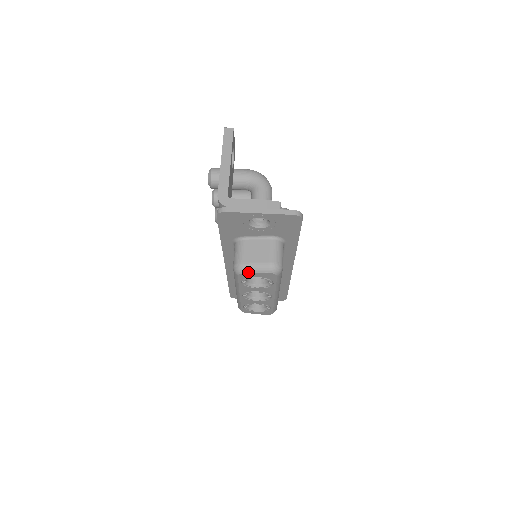
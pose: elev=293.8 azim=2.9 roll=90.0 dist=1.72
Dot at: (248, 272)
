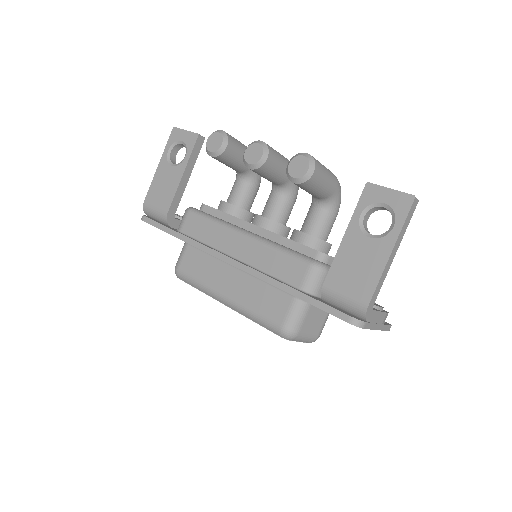
Dot at: (295, 340)
